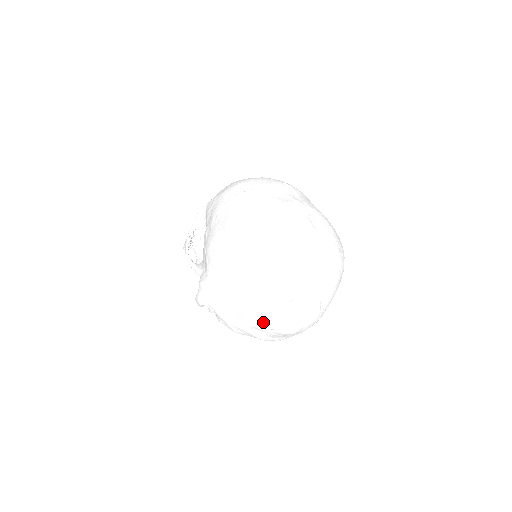
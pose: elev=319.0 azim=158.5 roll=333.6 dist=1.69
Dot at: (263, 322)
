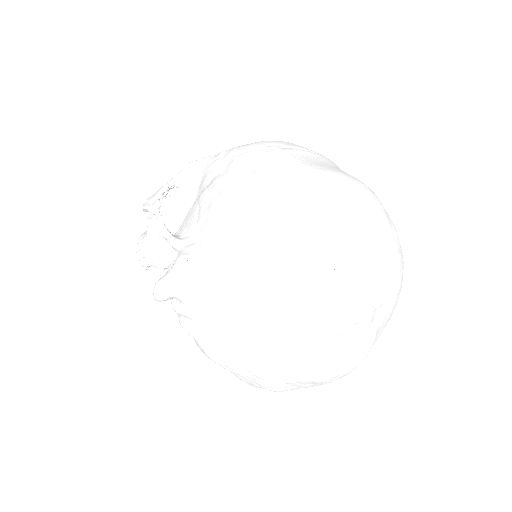
Dot at: (295, 347)
